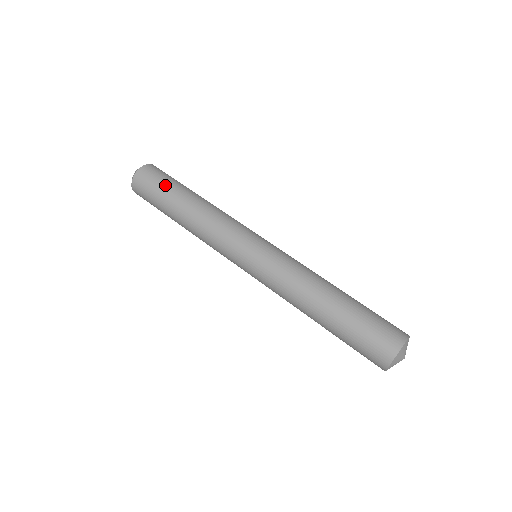
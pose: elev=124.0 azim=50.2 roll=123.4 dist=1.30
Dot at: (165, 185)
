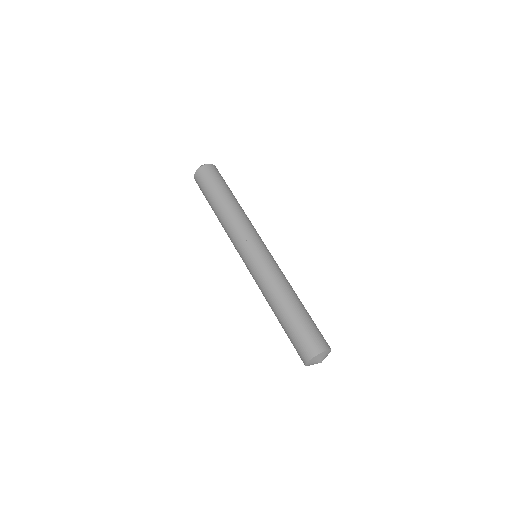
Dot at: (221, 182)
